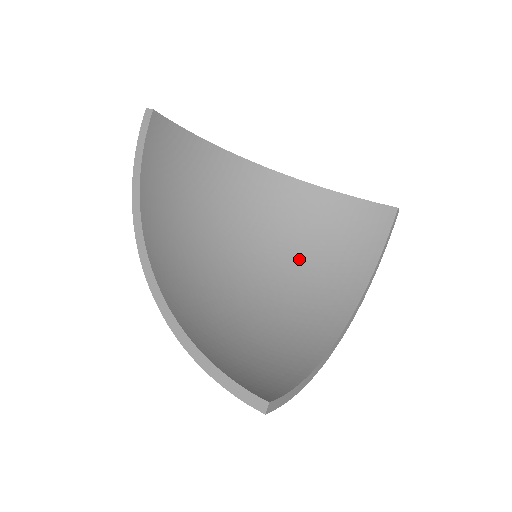
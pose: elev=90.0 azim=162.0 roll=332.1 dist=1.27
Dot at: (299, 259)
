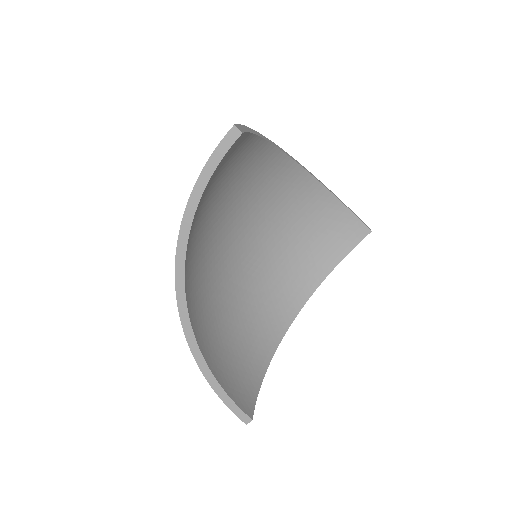
Dot at: (280, 246)
